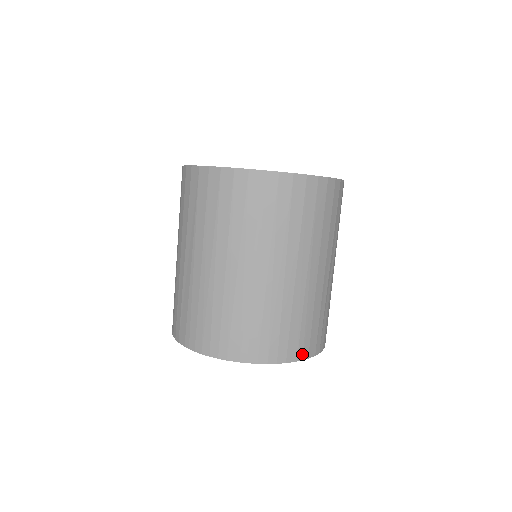
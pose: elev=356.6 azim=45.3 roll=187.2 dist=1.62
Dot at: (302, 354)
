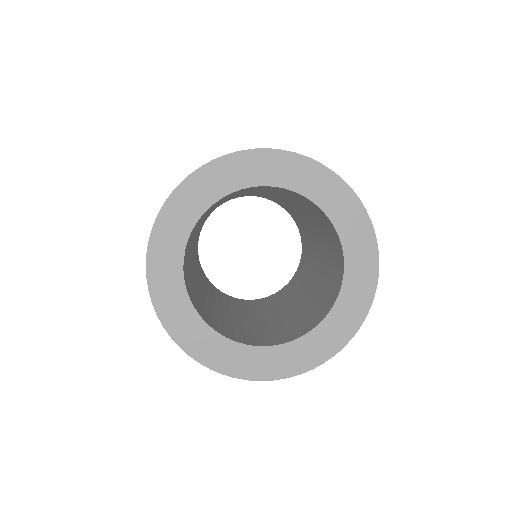
Dot at: occluded
